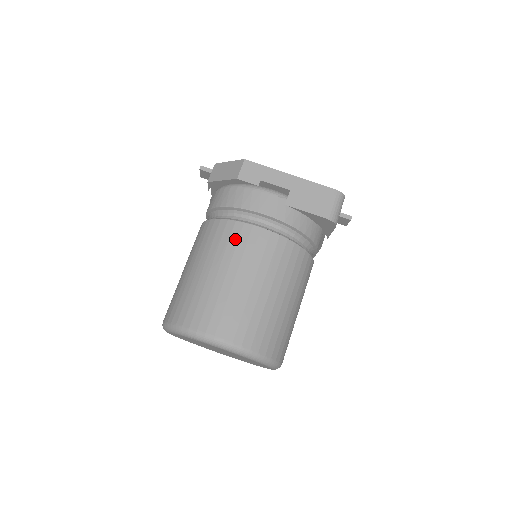
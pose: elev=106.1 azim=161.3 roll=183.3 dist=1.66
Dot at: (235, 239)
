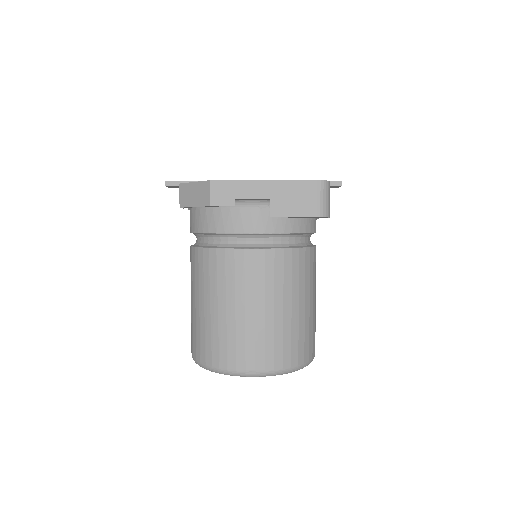
Dot at: (231, 269)
